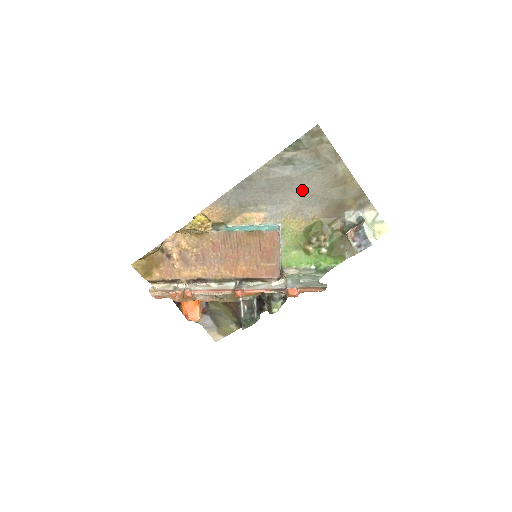
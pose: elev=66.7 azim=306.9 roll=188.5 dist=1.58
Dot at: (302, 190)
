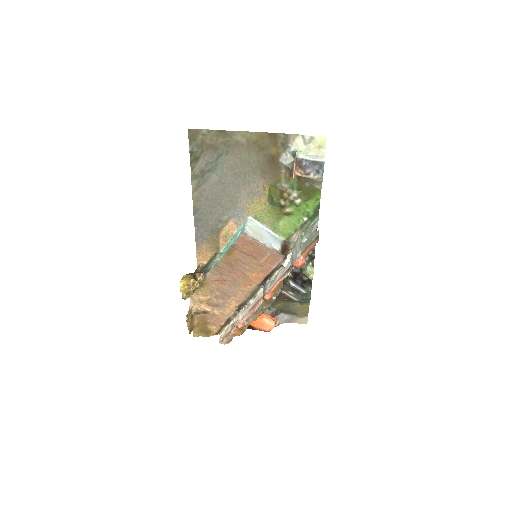
Dot at: (234, 180)
